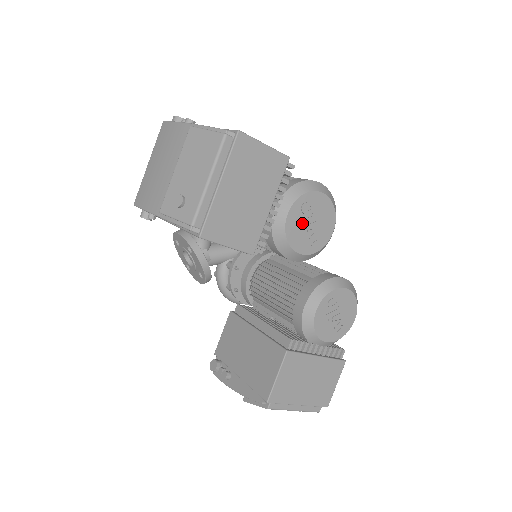
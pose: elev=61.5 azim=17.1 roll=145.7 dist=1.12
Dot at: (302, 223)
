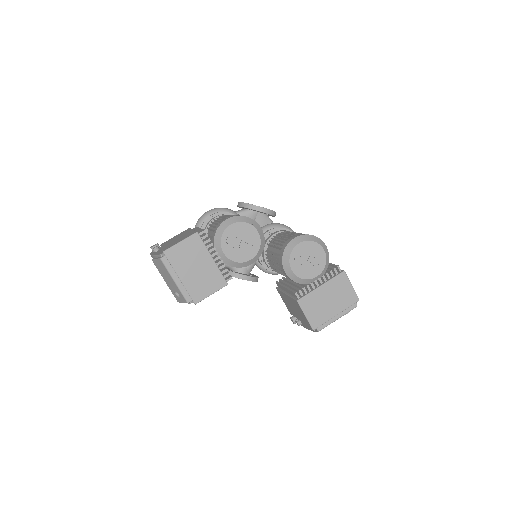
Dot at: (236, 248)
